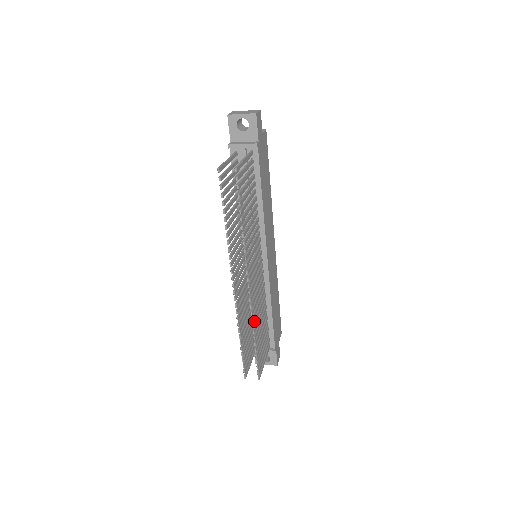
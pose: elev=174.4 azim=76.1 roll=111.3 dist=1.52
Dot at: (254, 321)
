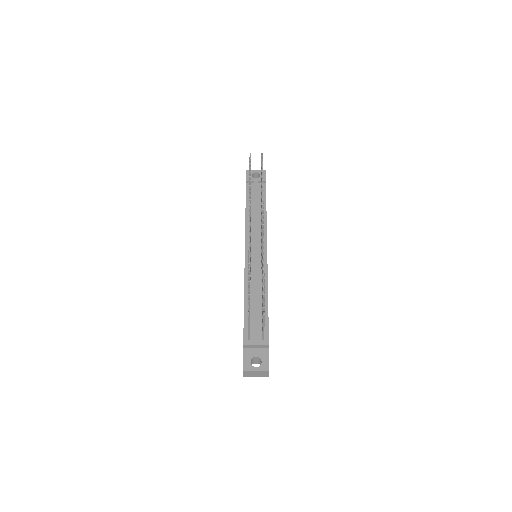
Dot at: occluded
